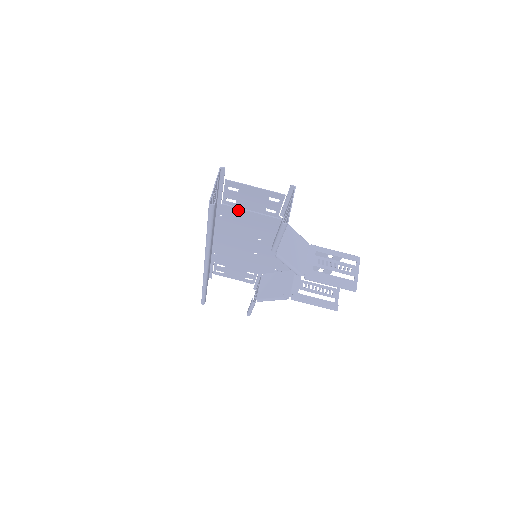
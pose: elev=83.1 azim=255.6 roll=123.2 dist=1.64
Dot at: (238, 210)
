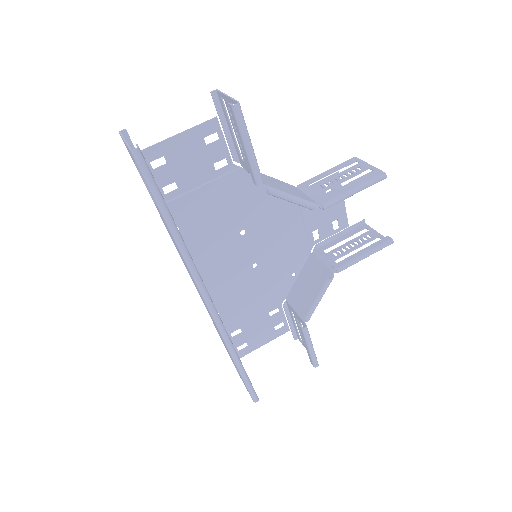
Dot at: (187, 198)
